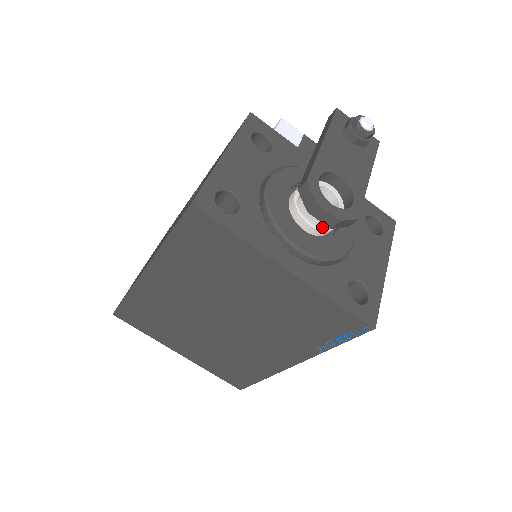
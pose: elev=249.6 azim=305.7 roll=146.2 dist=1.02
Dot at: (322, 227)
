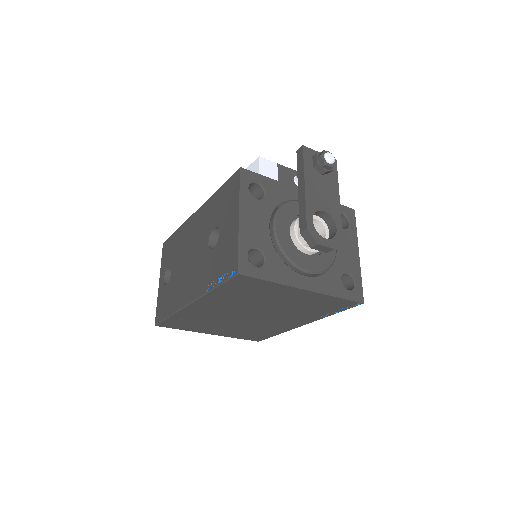
Dot at: occluded
